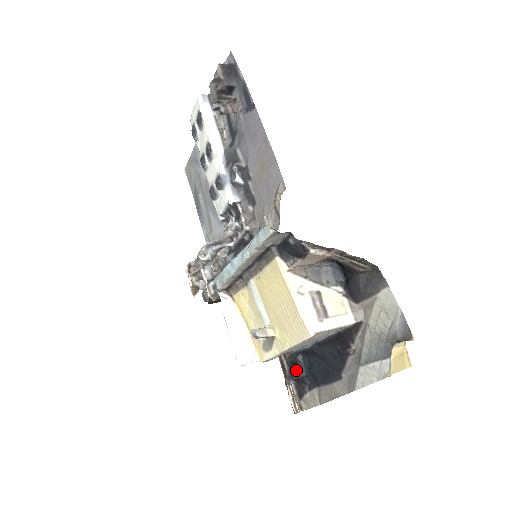
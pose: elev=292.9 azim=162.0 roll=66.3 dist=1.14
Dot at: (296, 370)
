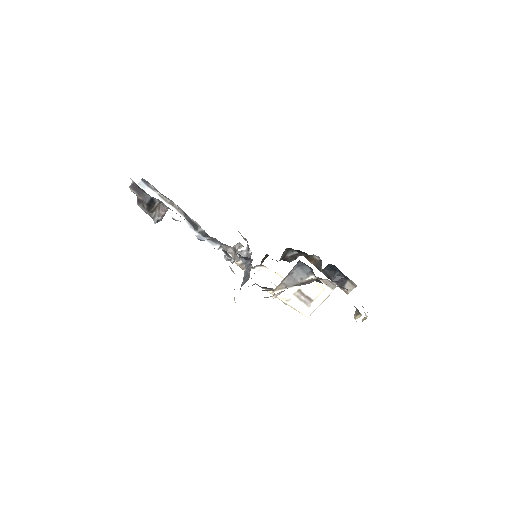
Dot at: (332, 274)
